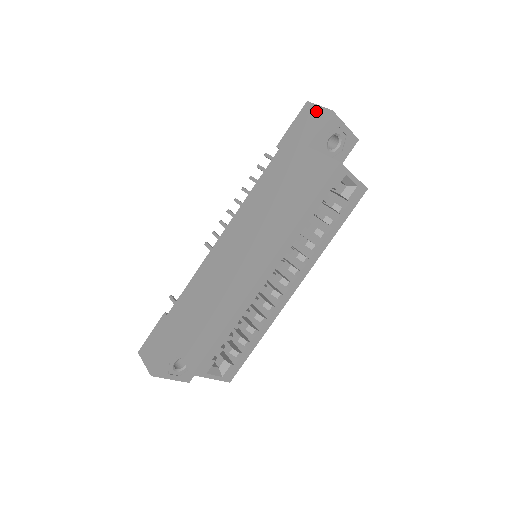
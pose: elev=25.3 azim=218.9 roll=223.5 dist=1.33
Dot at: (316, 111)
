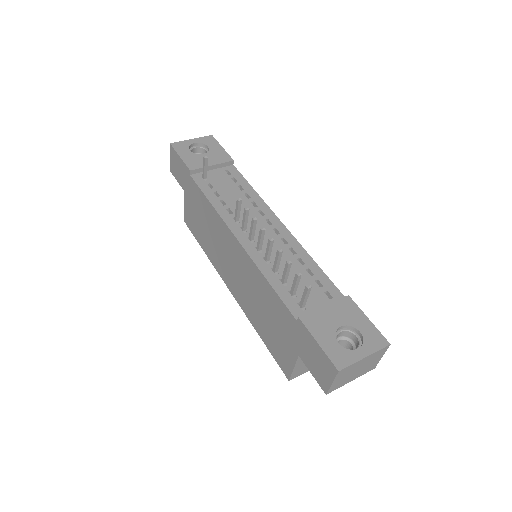
Dot at: (327, 378)
